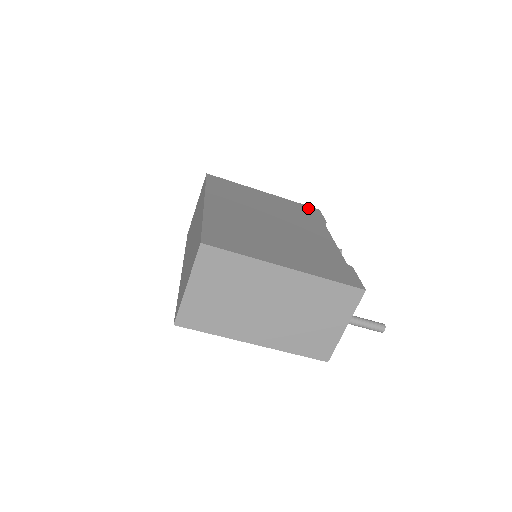
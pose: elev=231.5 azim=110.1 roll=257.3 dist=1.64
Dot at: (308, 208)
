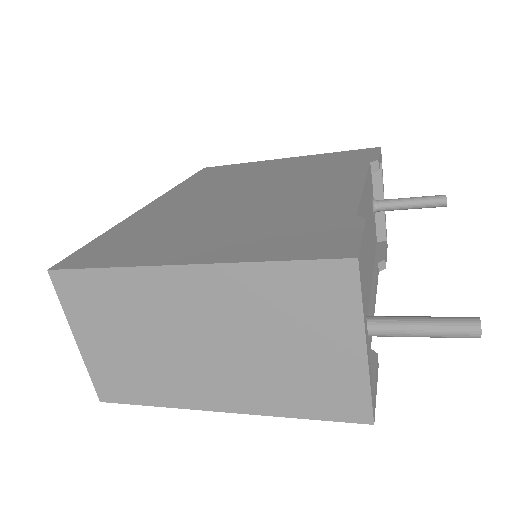
Dot at: (355, 152)
